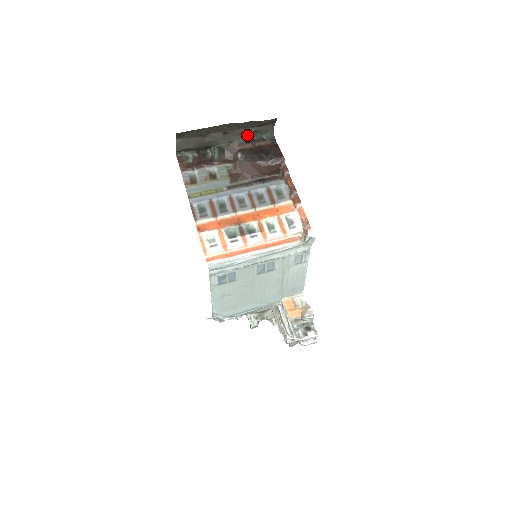
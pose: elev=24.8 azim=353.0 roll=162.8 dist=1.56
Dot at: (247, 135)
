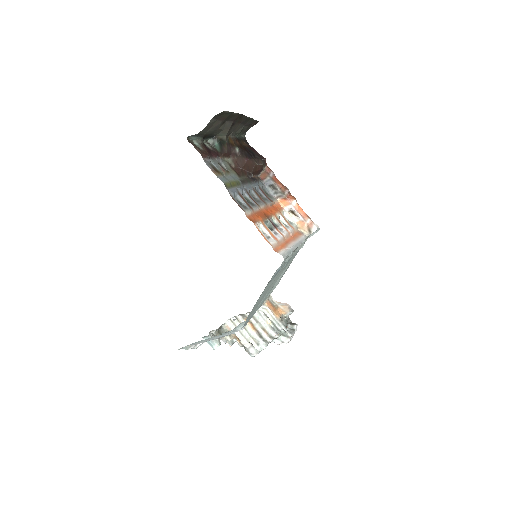
Dot at: (237, 132)
